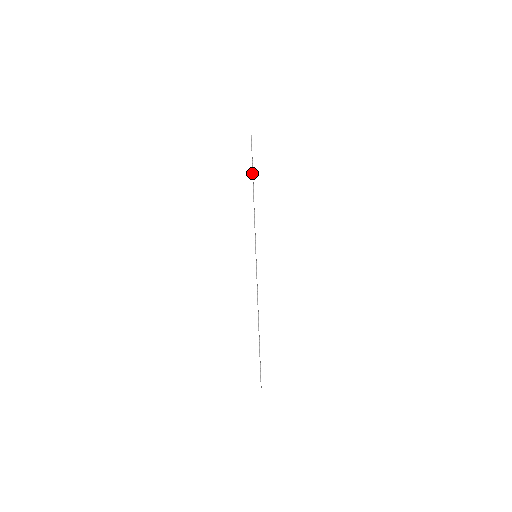
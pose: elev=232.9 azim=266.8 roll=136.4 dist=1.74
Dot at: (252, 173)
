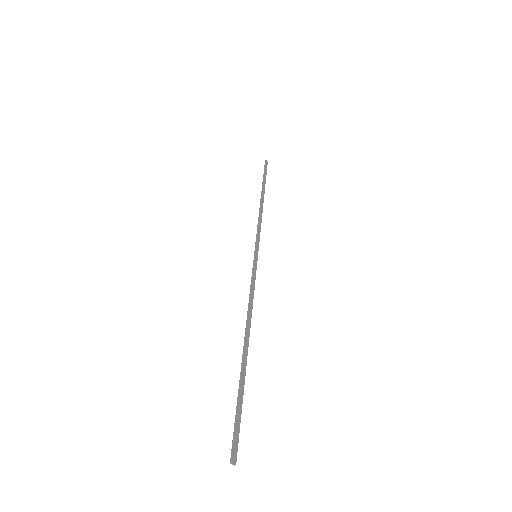
Dot at: (262, 185)
